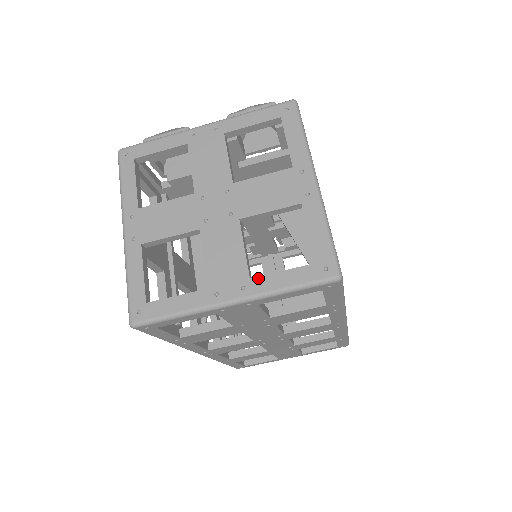
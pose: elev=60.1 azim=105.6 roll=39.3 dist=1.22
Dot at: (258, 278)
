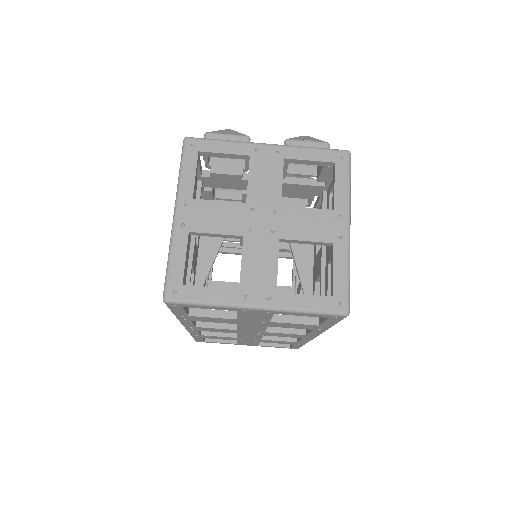
Dot at: (283, 294)
